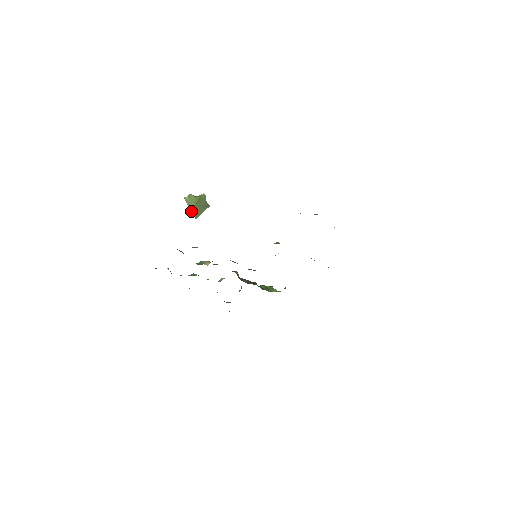
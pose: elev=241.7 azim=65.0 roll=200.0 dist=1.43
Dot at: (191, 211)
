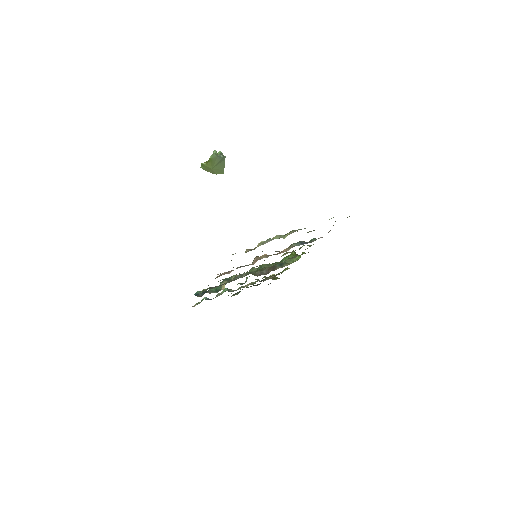
Dot at: (214, 173)
